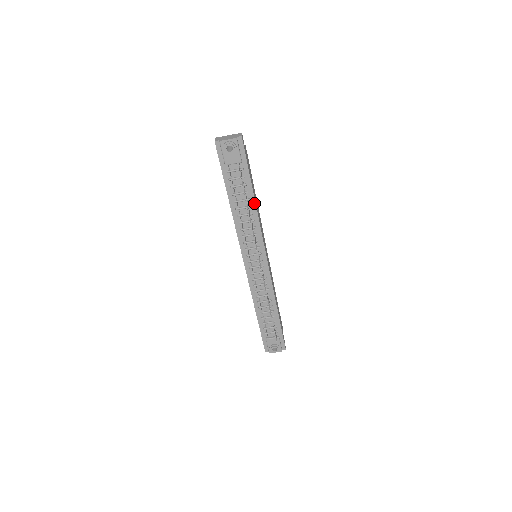
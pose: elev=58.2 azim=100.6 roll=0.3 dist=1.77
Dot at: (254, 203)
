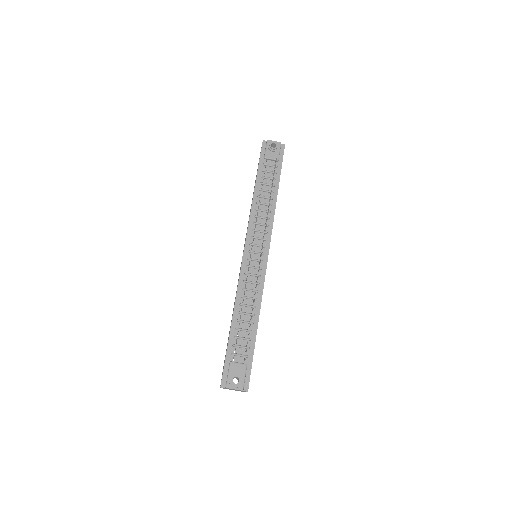
Dot at: (276, 197)
